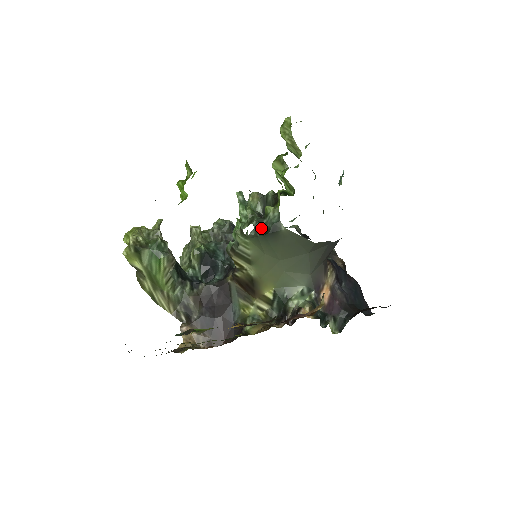
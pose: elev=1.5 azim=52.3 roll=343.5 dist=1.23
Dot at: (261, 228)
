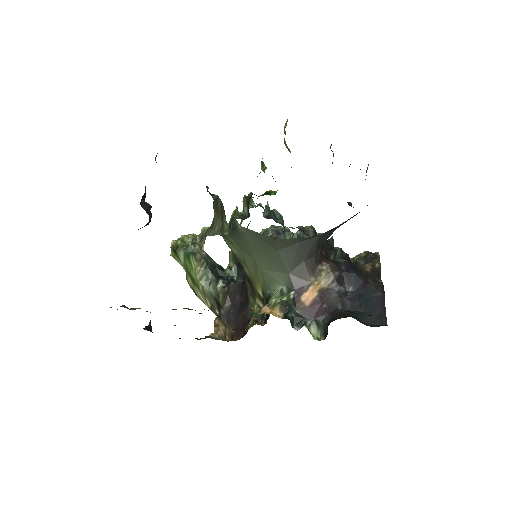
Dot at: occluded
